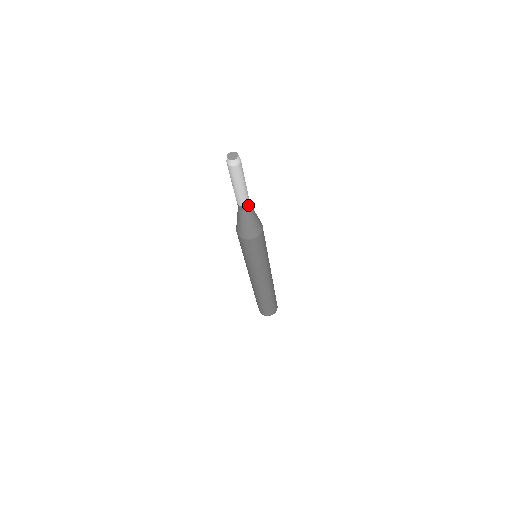
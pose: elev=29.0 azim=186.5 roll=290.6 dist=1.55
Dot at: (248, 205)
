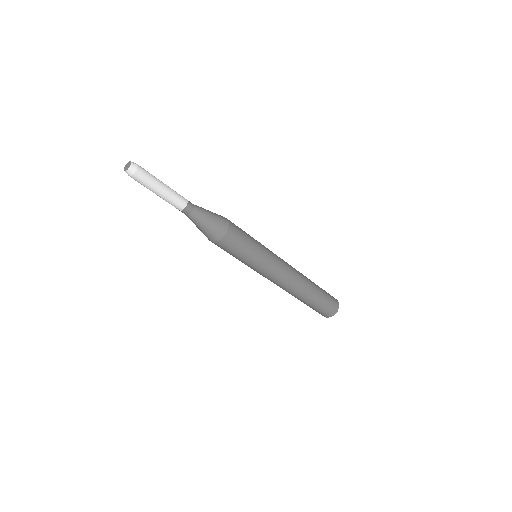
Dot at: (185, 210)
